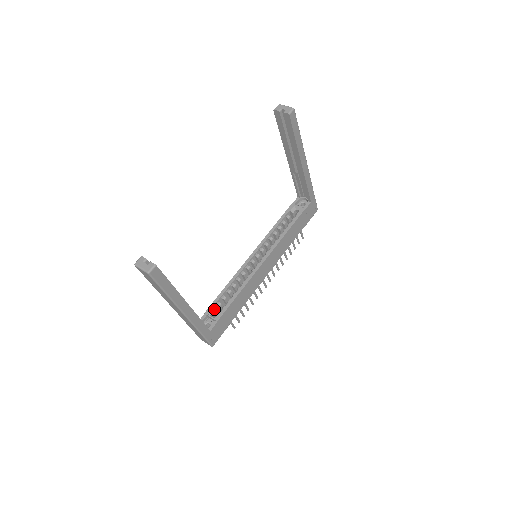
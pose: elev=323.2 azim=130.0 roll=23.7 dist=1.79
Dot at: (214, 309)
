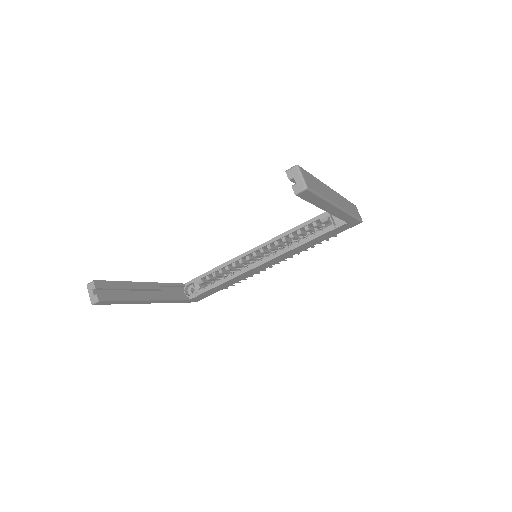
Dot at: (201, 281)
